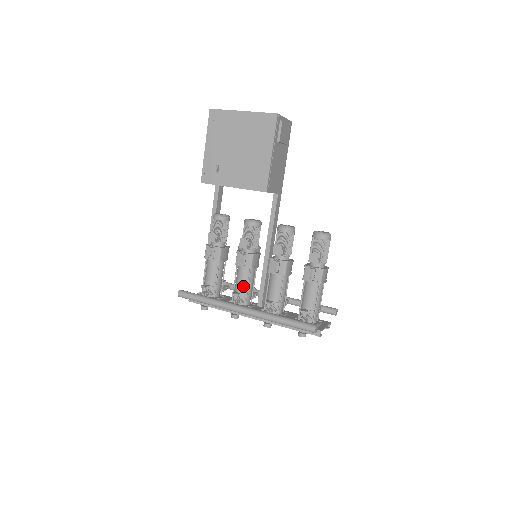
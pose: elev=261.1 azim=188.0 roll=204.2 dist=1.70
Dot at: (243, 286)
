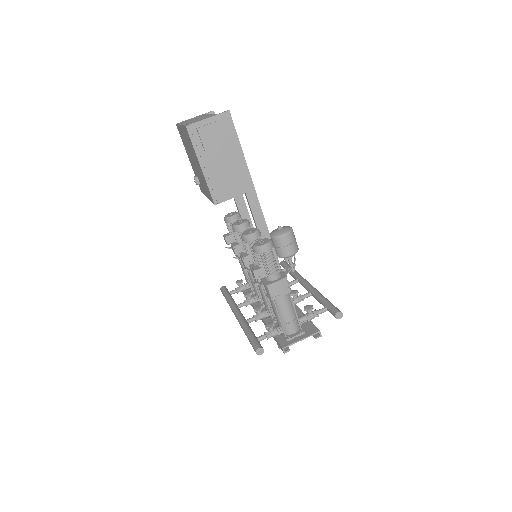
Dot at: (253, 286)
